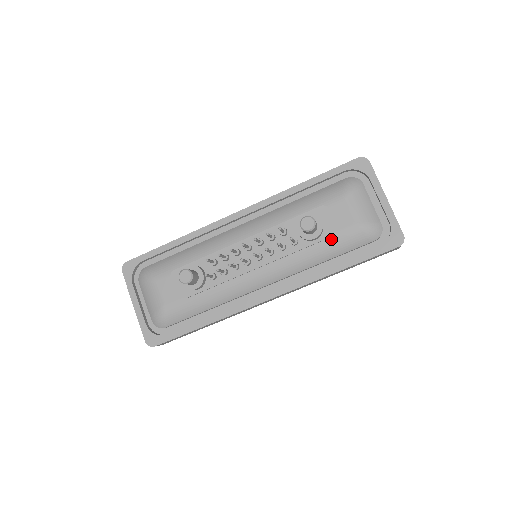
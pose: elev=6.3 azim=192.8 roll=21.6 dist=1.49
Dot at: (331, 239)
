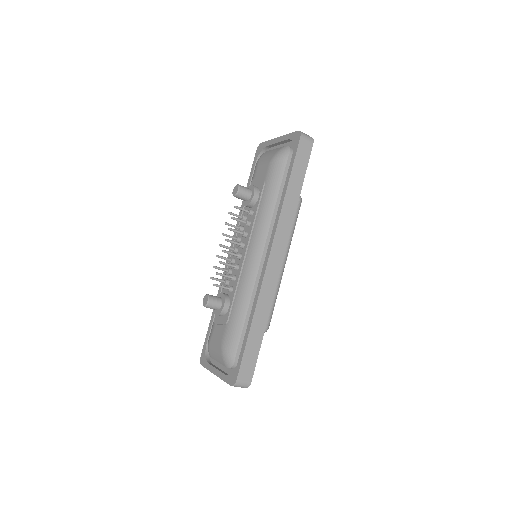
Dot at: (266, 185)
